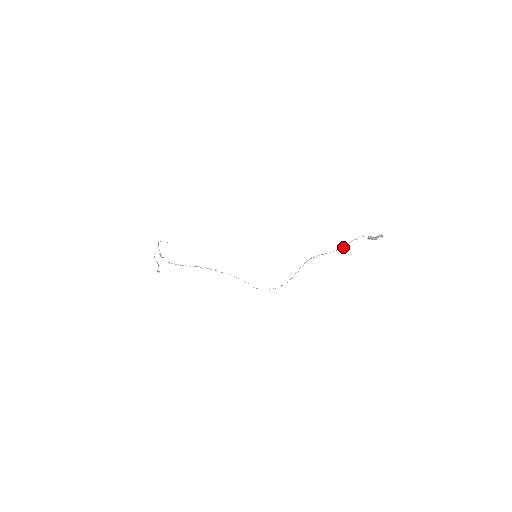
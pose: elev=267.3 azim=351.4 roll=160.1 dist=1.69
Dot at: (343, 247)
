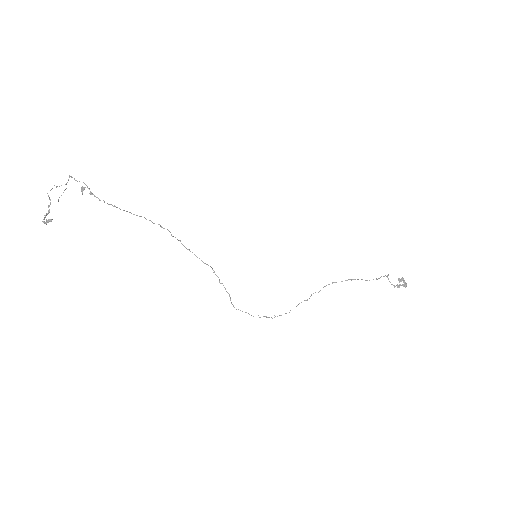
Dot at: (377, 279)
